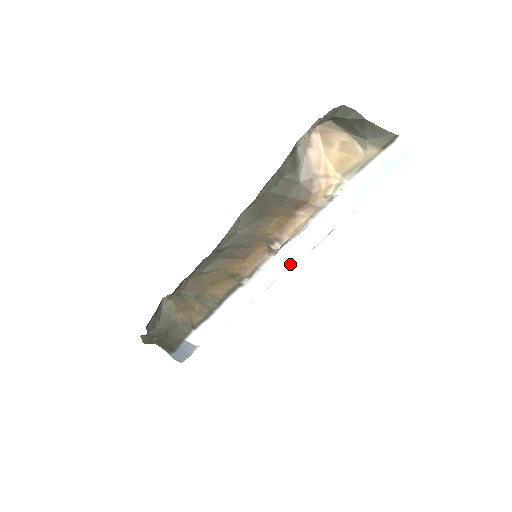
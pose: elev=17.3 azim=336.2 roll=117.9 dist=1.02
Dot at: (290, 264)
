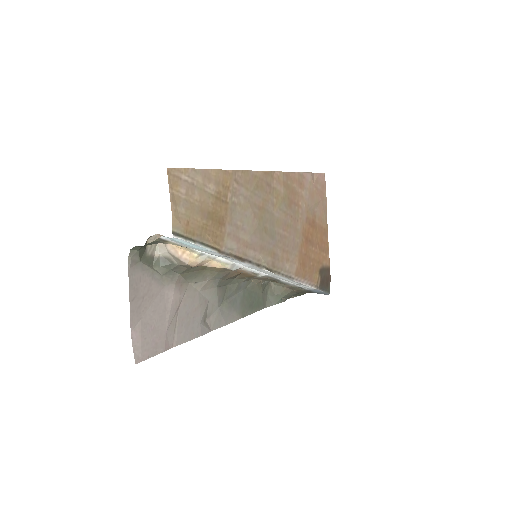
Dot at: (253, 267)
